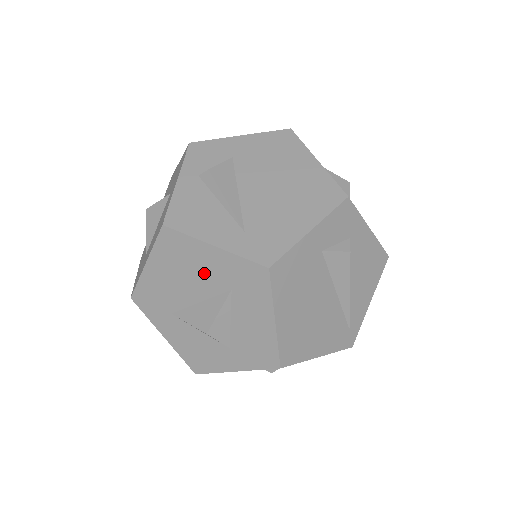
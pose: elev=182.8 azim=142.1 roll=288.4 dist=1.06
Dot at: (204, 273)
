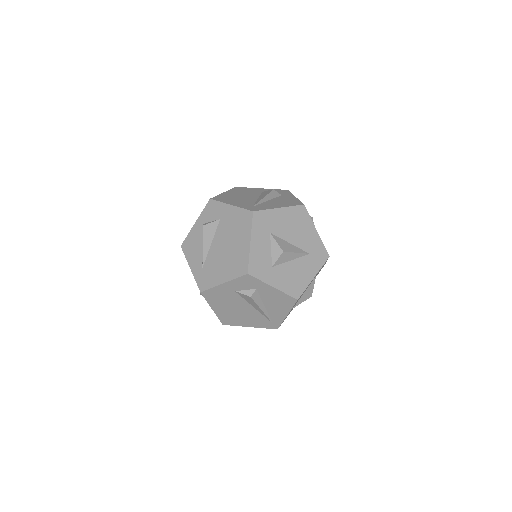
Dot at: occluded
